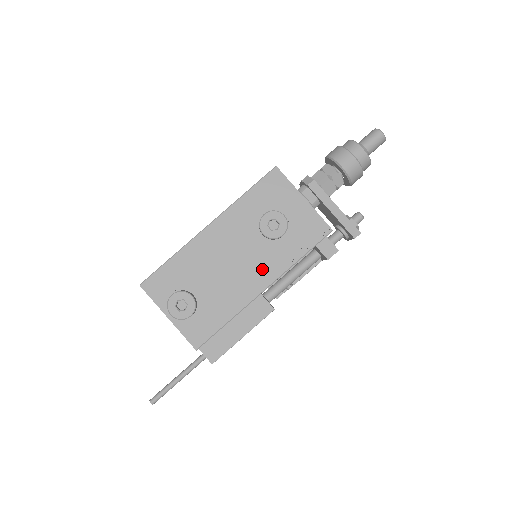
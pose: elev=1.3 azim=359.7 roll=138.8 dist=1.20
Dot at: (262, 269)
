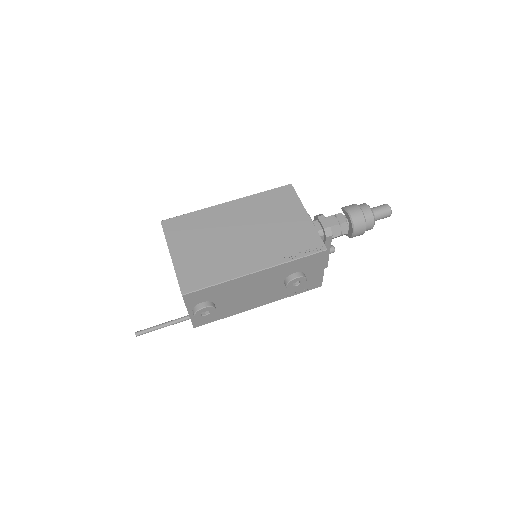
Dot at: (267, 298)
